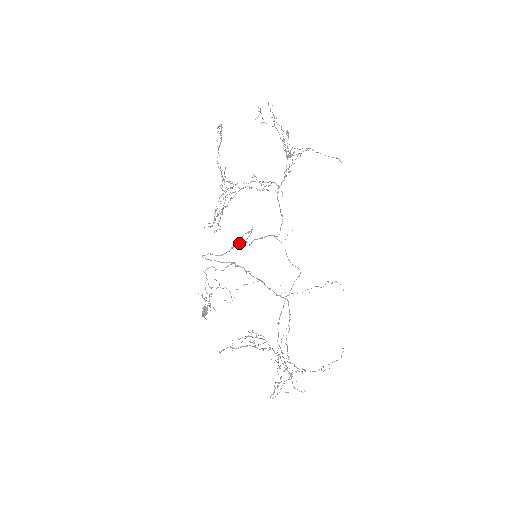
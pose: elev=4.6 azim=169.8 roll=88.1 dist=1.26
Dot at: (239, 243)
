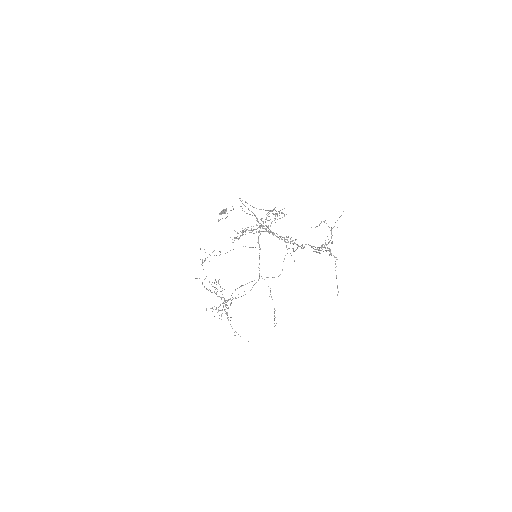
Dot at: (271, 211)
